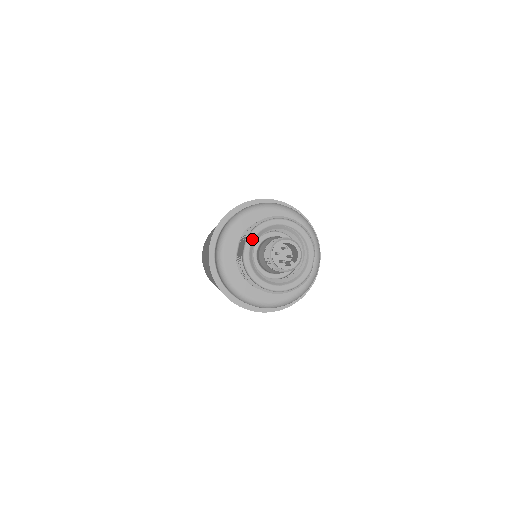
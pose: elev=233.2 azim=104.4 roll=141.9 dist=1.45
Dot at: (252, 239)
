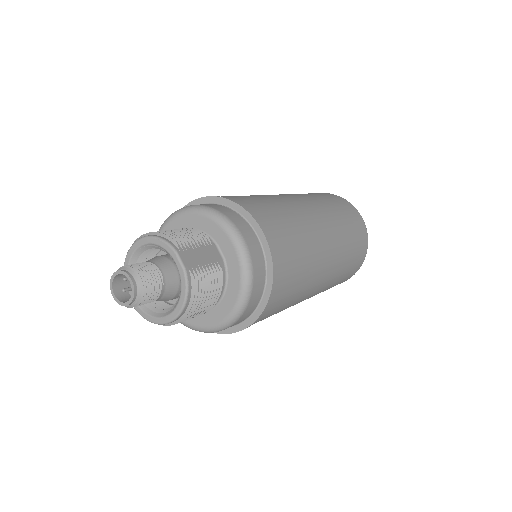
Dot at: occluded
